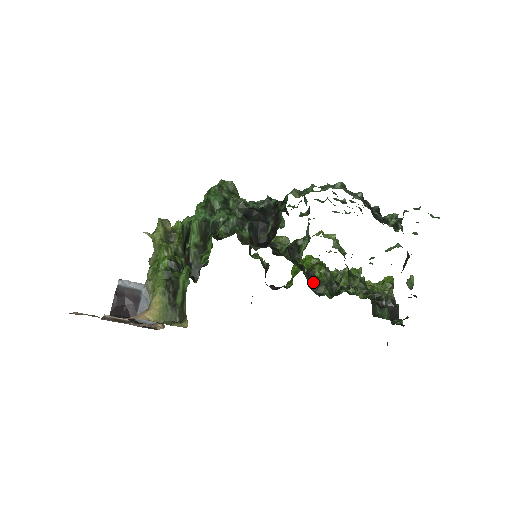
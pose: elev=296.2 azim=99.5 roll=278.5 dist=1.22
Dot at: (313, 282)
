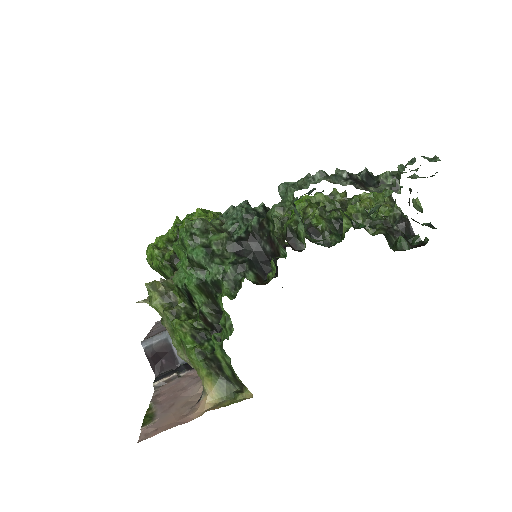
Dot at: (318, 240)
